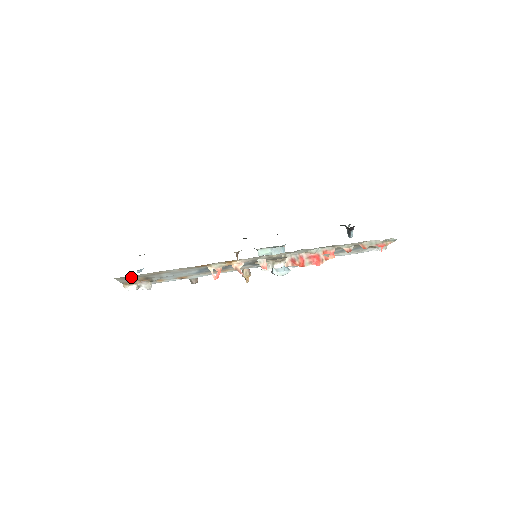
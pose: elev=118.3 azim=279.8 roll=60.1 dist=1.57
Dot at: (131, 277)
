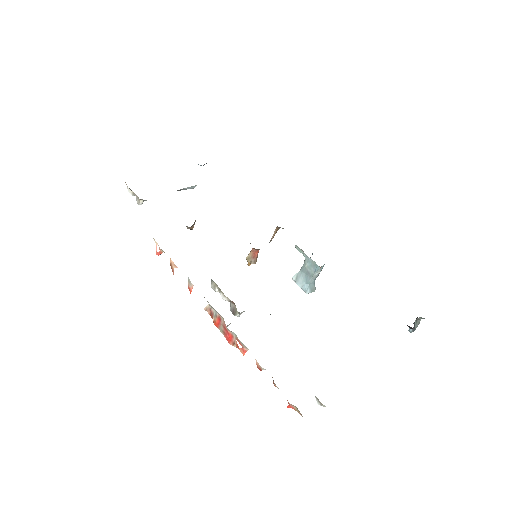
Dot at: occluded
